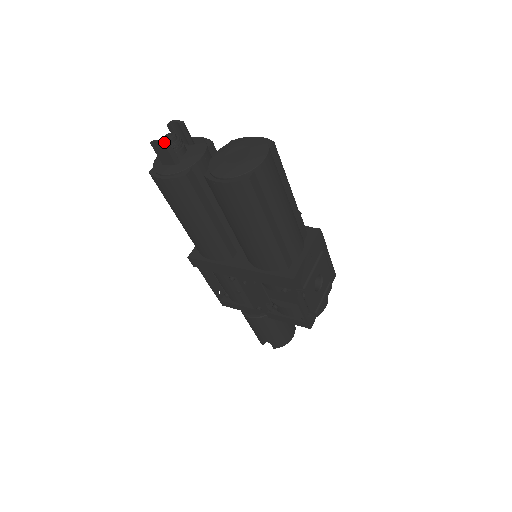
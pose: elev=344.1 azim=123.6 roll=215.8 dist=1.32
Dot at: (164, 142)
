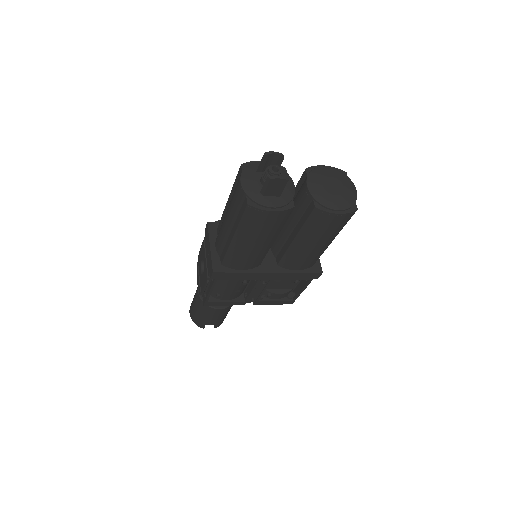
Dot at: (288, 179)
